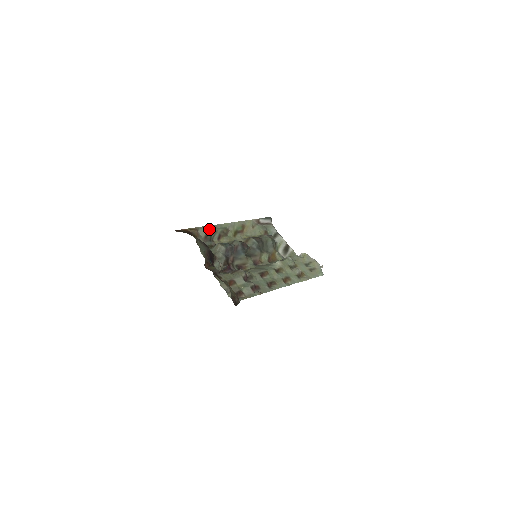
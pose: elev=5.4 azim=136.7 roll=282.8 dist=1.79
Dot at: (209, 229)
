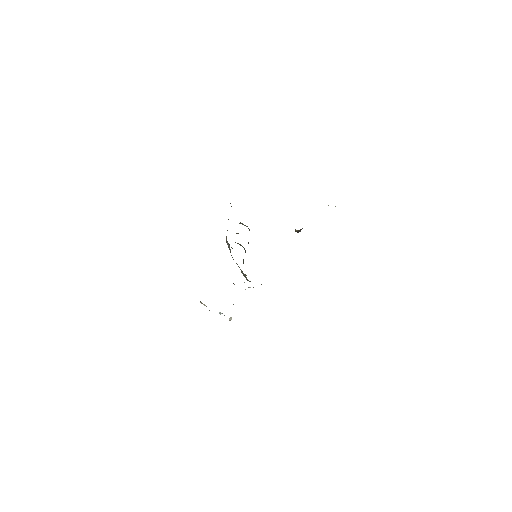
Dot at: occluded
